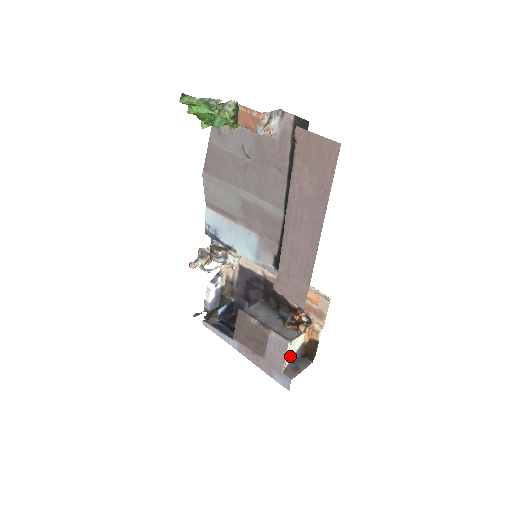
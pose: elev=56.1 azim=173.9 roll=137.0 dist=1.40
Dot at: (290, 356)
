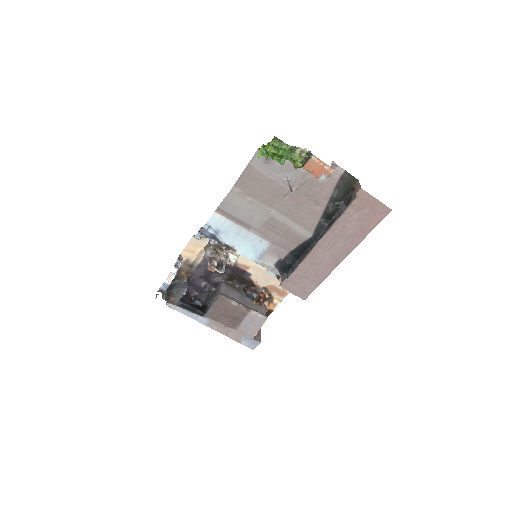
Dot at: occluded
